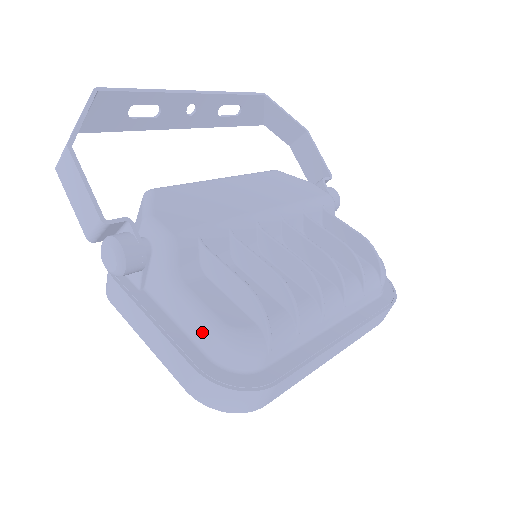
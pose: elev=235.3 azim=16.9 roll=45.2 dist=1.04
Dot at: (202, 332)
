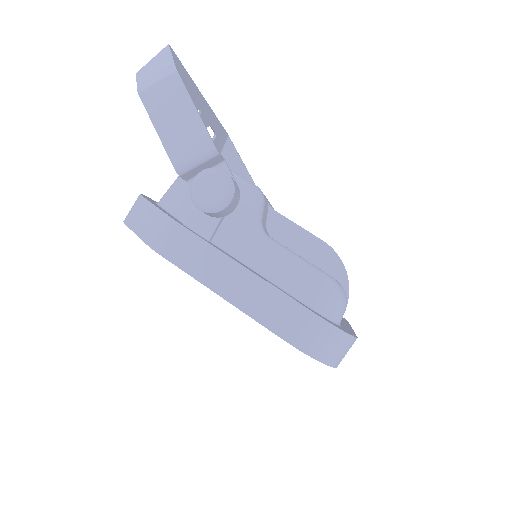
Dot at: (299, 278)
